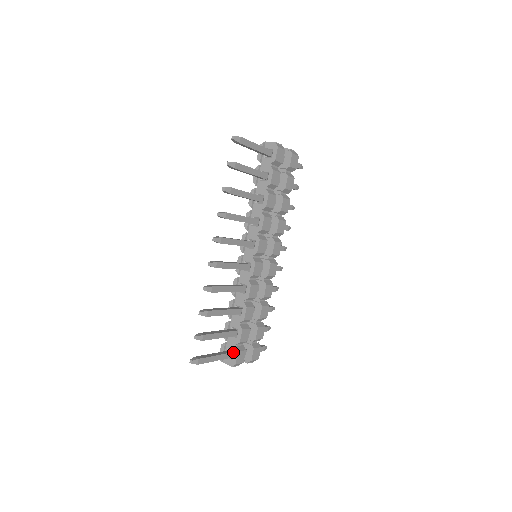
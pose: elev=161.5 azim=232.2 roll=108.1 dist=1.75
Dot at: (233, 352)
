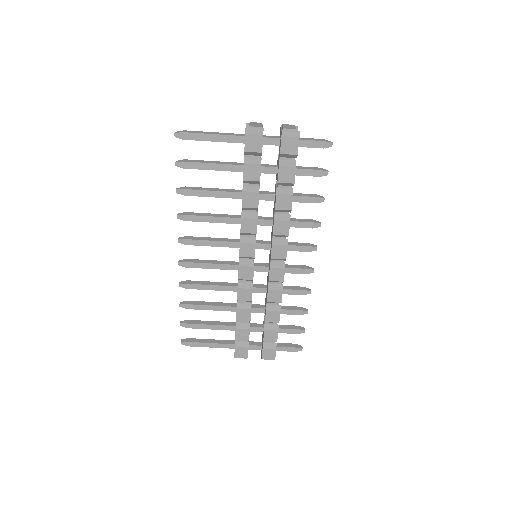
Dot at: occluded
